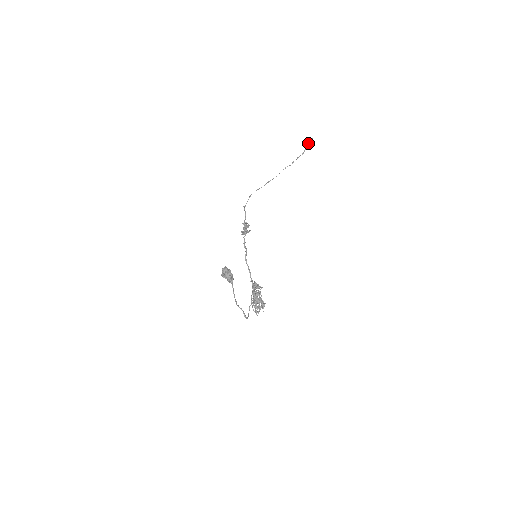
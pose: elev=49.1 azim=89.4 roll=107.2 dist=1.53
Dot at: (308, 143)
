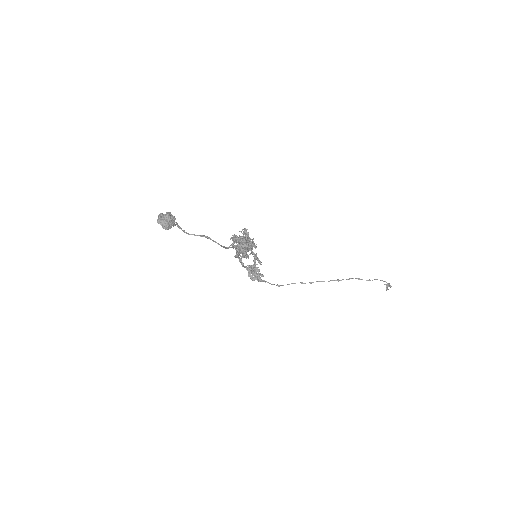
Dot at: (386, 288)
